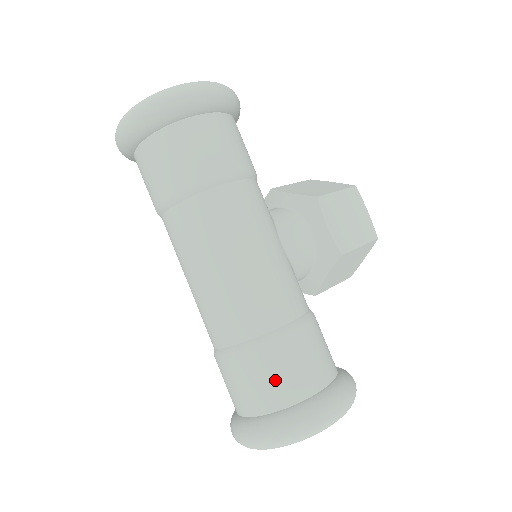
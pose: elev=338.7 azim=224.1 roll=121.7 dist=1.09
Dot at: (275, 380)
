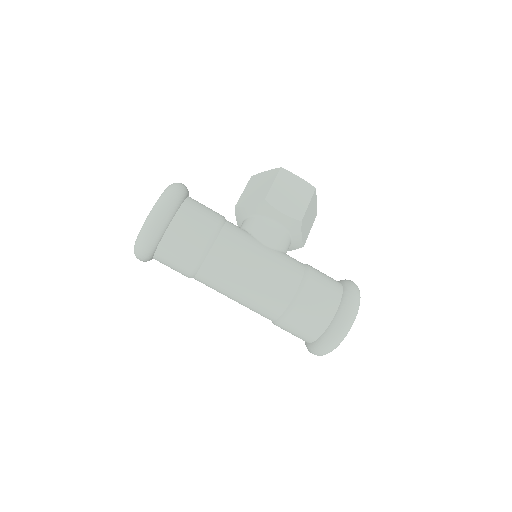
Dot at: (312, 319)
